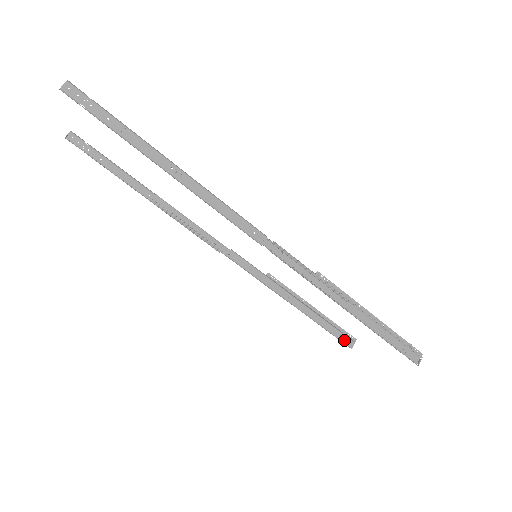
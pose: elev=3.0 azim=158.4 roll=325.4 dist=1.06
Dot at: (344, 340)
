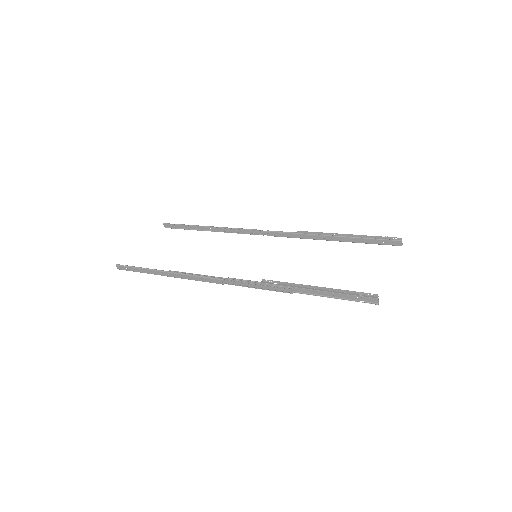
Dot at: (390, 244)
